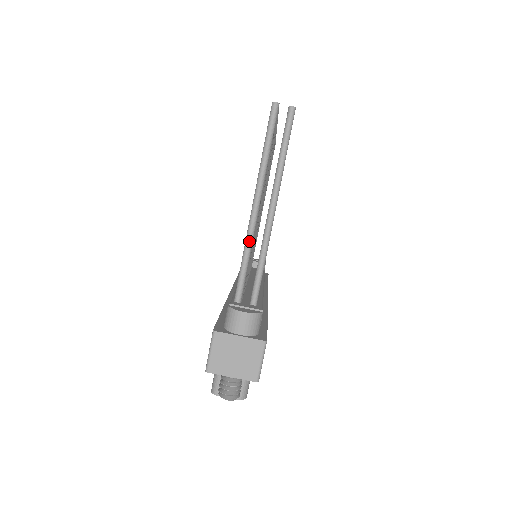
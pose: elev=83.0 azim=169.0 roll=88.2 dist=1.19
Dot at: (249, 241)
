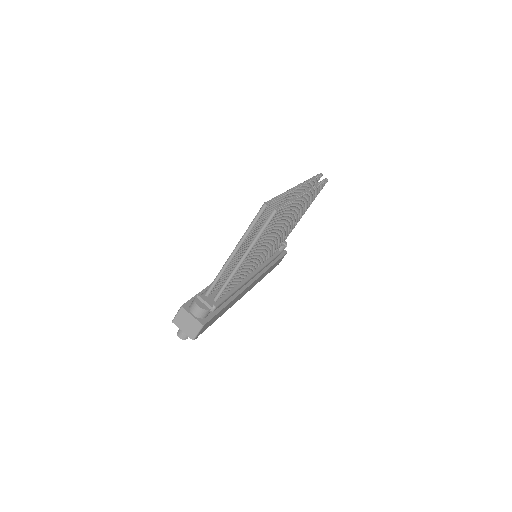
Dot at: (224, 267)
